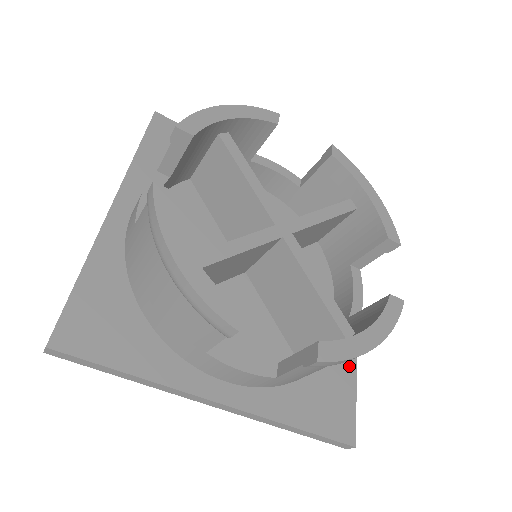
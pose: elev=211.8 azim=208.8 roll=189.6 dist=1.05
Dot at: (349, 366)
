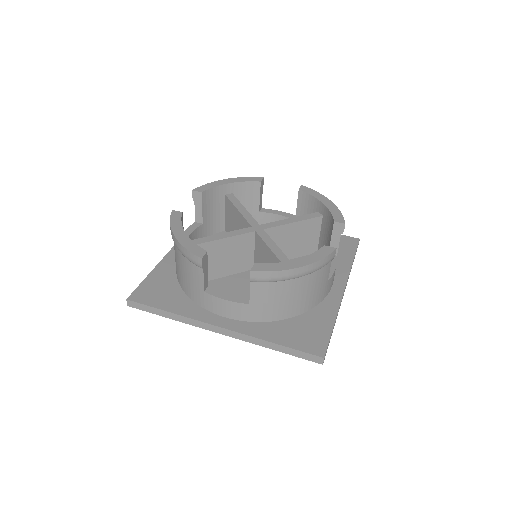
Dot at: (329, 315)
